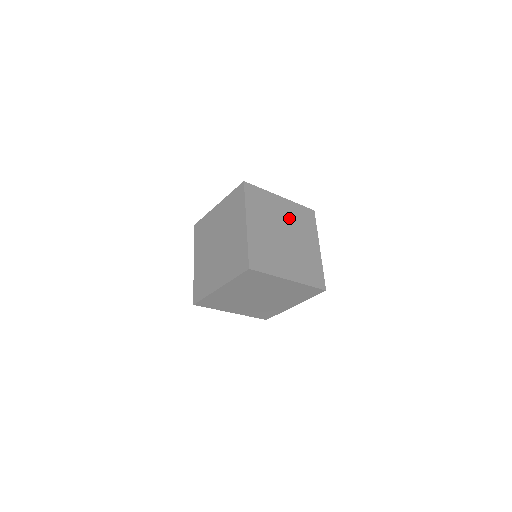
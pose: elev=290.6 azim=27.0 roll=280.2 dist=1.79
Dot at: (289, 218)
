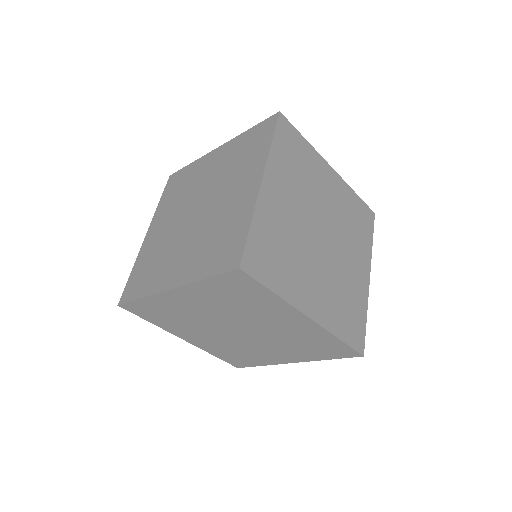
Dot at: (335, 207)
